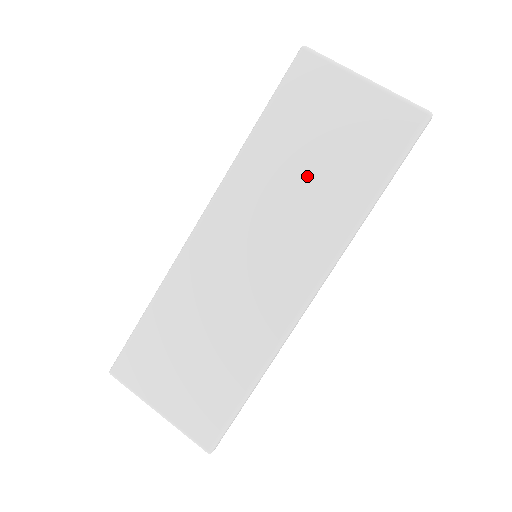
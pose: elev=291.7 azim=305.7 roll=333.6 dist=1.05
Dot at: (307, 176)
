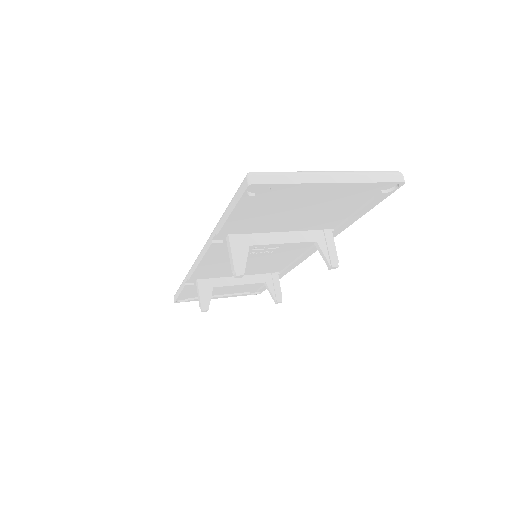
Dot at: occluded
